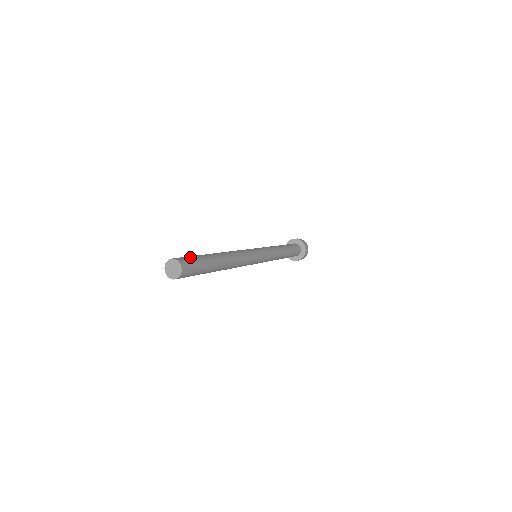
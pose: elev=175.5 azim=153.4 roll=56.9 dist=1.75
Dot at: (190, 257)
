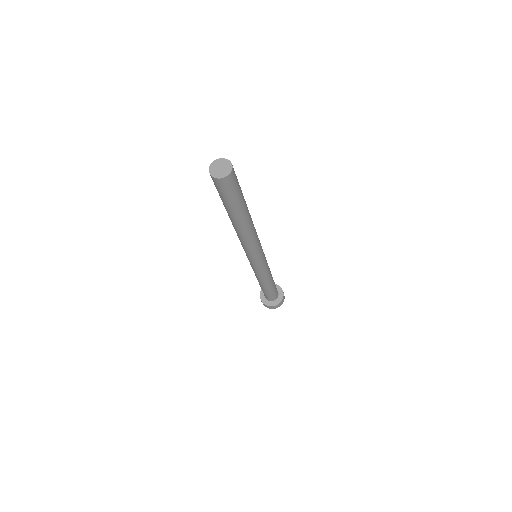
Dot at: occluded
